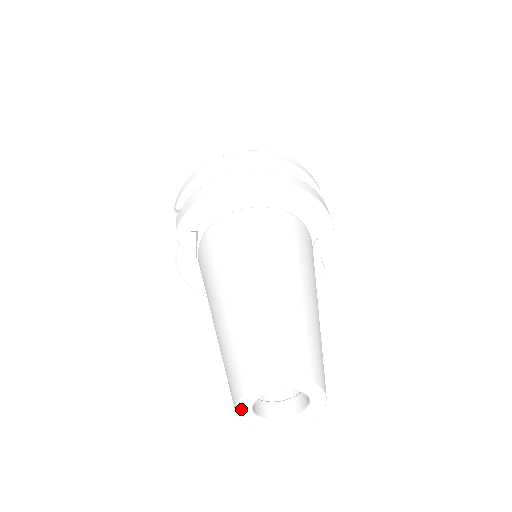
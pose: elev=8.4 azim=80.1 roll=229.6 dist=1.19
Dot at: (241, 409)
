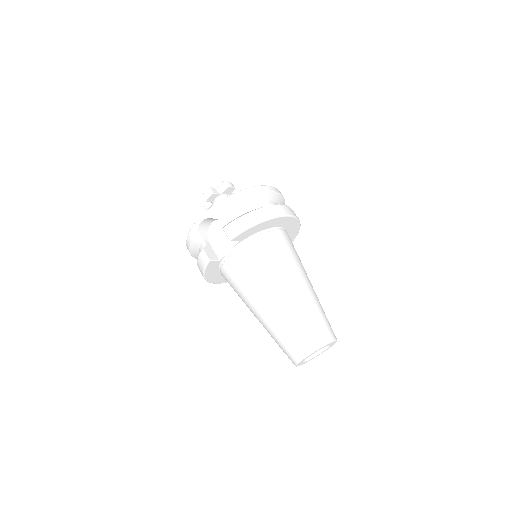
Dot at: occluded
